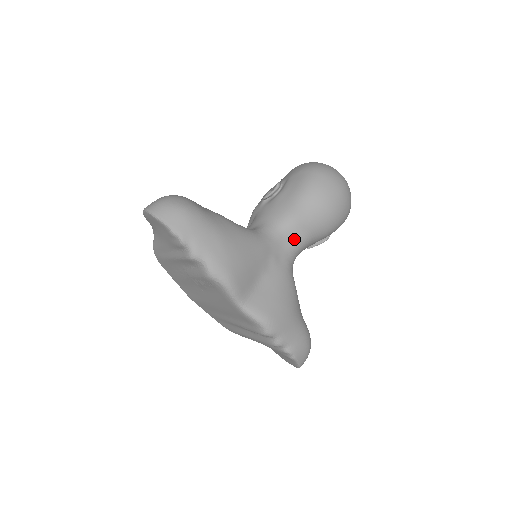
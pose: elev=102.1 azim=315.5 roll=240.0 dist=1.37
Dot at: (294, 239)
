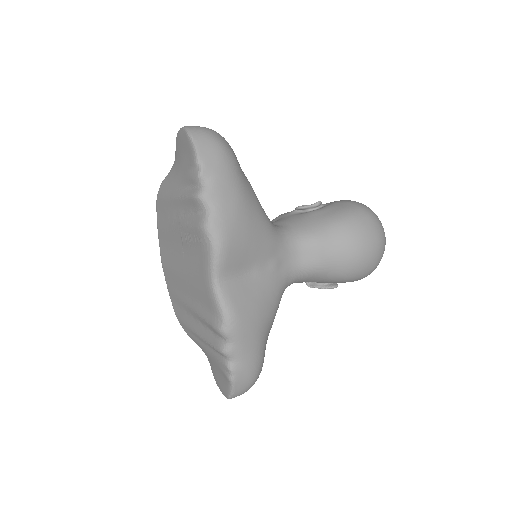
Dot at: (305, 260)
